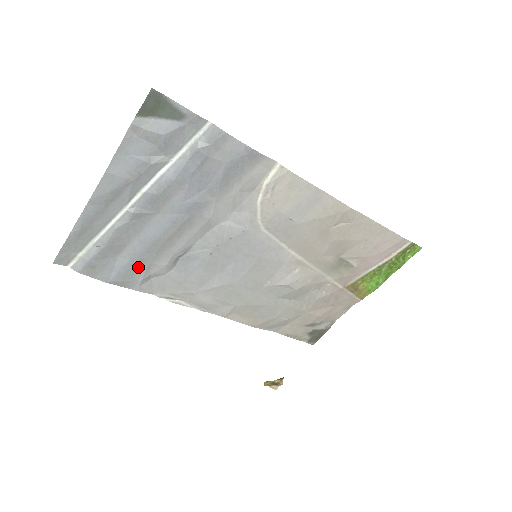
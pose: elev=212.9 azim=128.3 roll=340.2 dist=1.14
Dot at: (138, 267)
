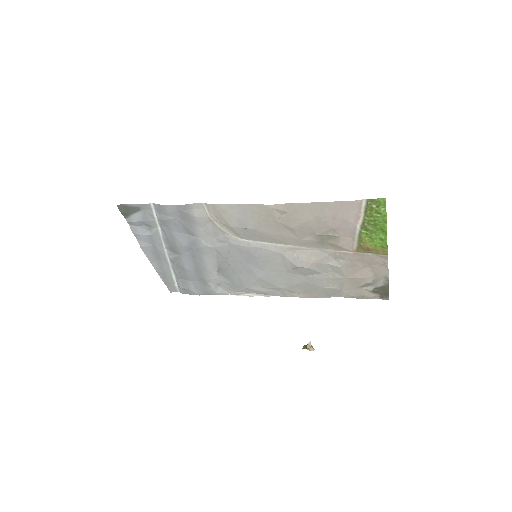
Dot at: (204, 283)
